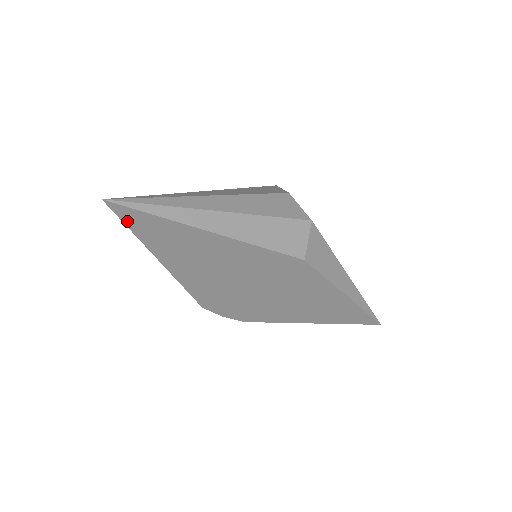
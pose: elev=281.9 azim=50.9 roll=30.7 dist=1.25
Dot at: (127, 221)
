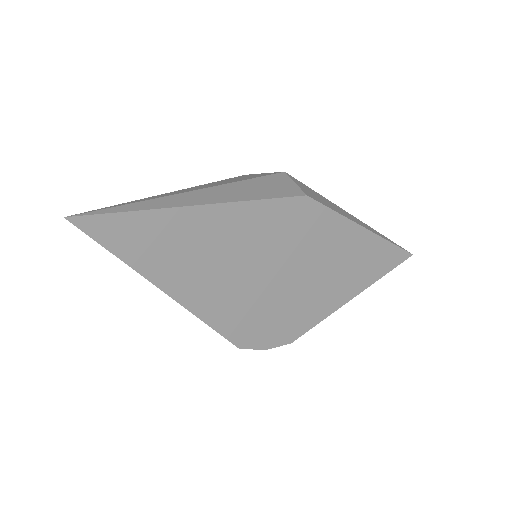
Dot at: (105, 240)
